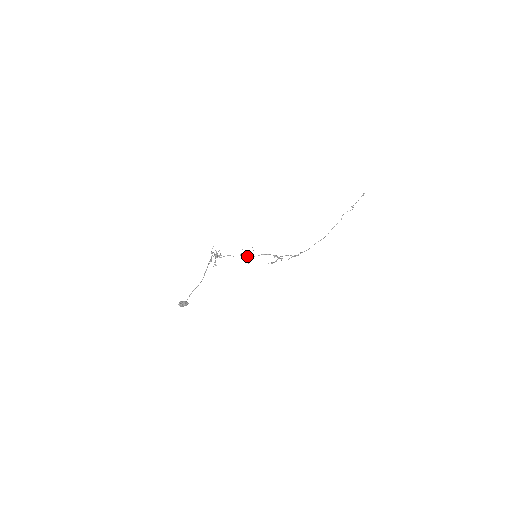
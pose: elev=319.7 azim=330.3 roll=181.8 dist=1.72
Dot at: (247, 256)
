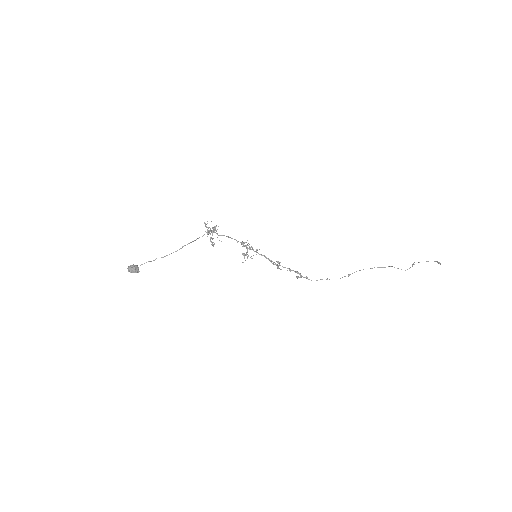
Dot at: (244, 255)
